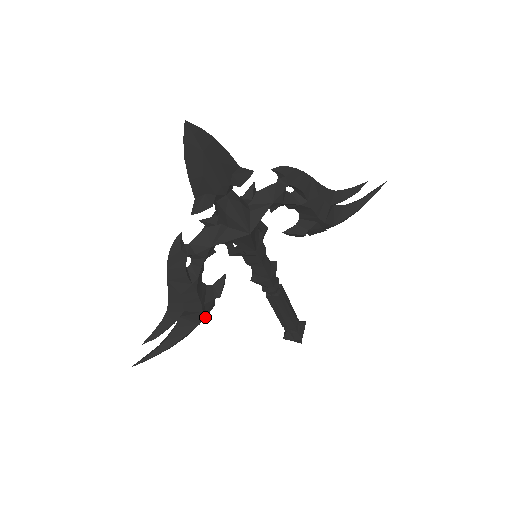
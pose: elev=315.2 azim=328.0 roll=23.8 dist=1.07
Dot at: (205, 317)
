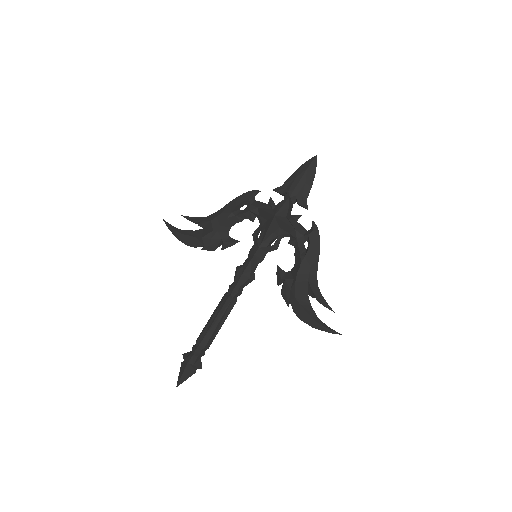
Dot at: (205, 247)
